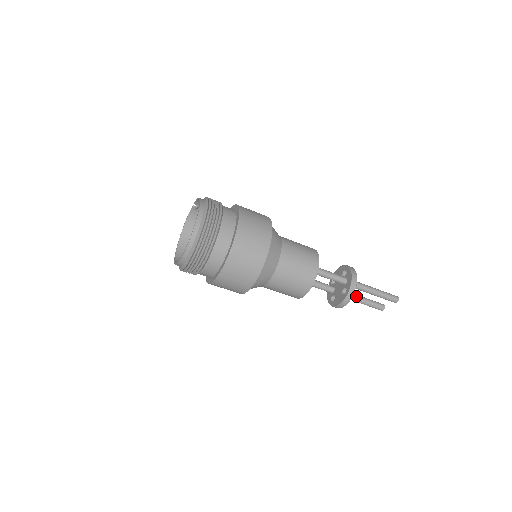
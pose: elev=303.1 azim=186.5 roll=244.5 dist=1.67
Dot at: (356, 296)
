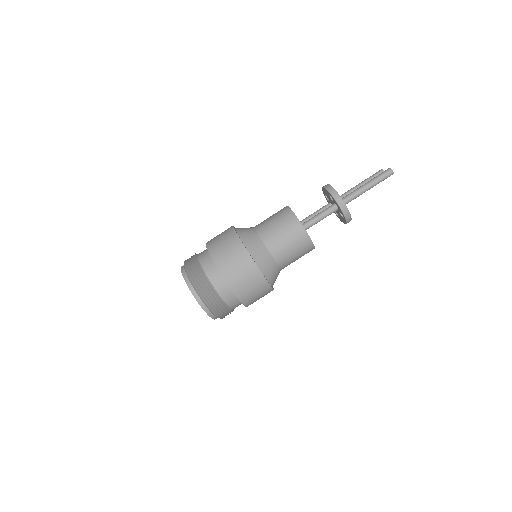
Dot at: occluded
